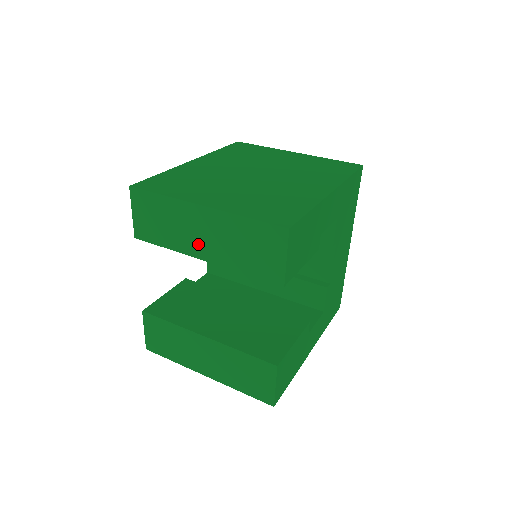
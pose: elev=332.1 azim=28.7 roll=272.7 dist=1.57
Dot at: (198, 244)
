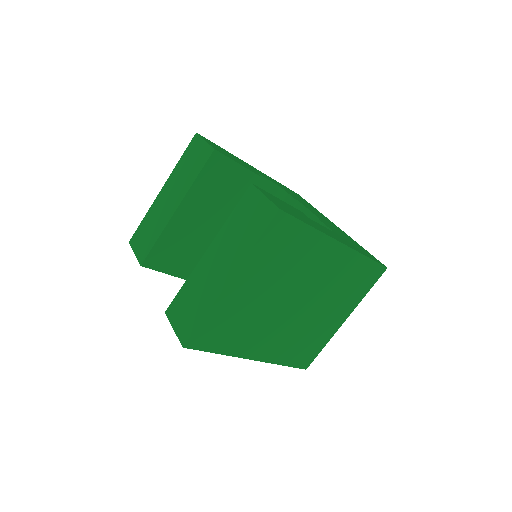
Dot at: (169, 207)
